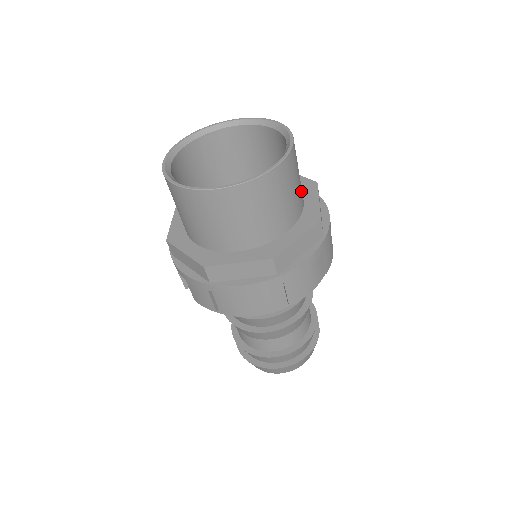
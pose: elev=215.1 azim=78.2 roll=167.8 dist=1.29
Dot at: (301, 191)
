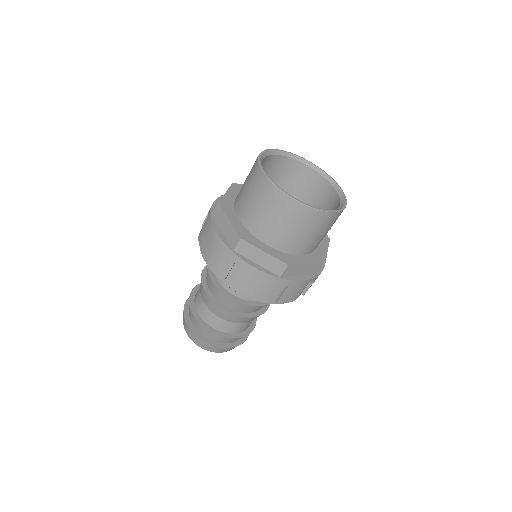
Dot at: occluded
